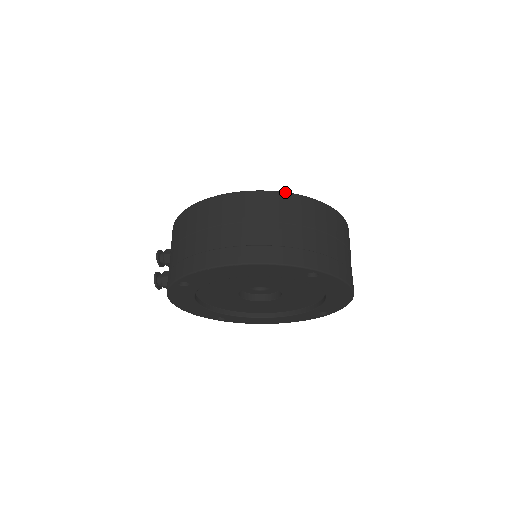
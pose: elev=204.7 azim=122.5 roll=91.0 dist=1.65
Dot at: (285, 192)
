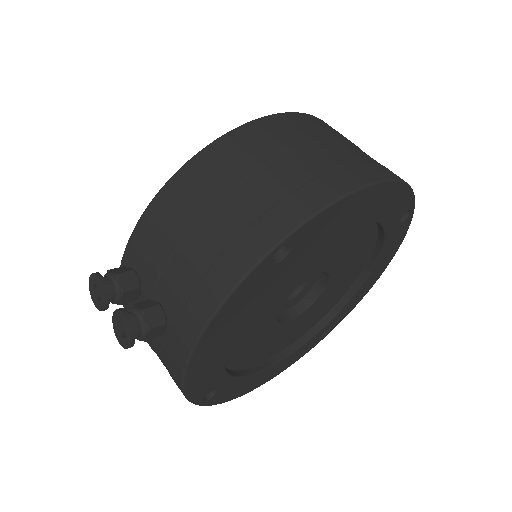
Dot at: occluded
